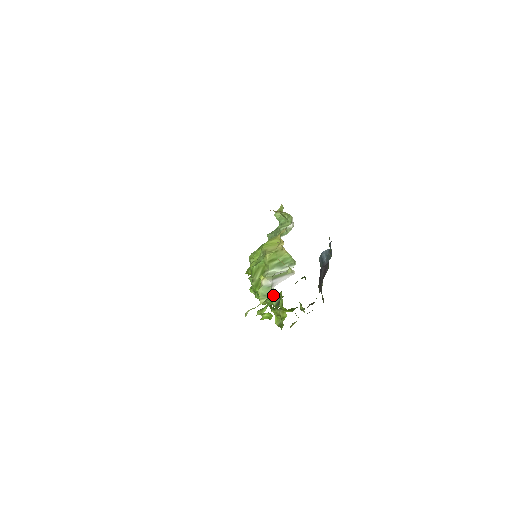
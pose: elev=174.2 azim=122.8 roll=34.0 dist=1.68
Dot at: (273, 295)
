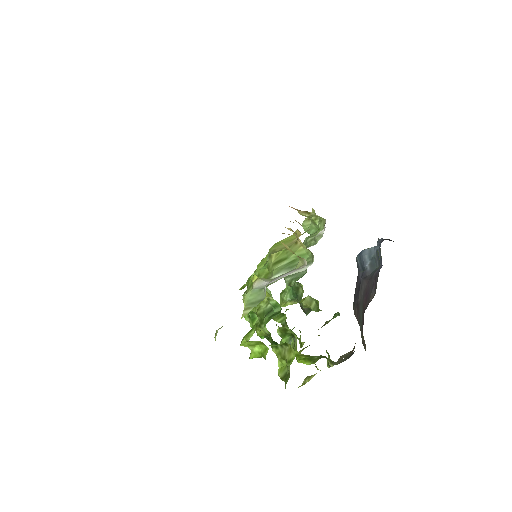
Dot at: (272, 312)
